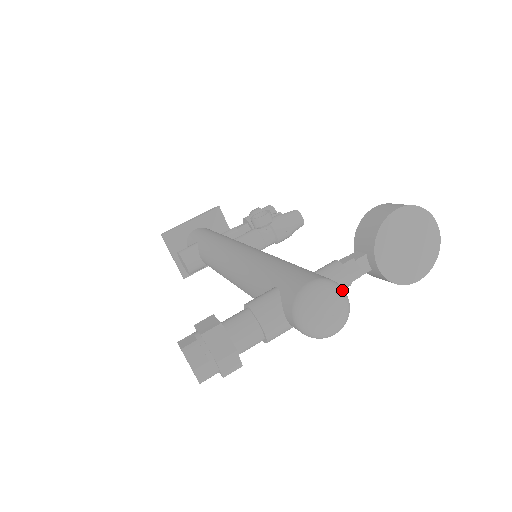
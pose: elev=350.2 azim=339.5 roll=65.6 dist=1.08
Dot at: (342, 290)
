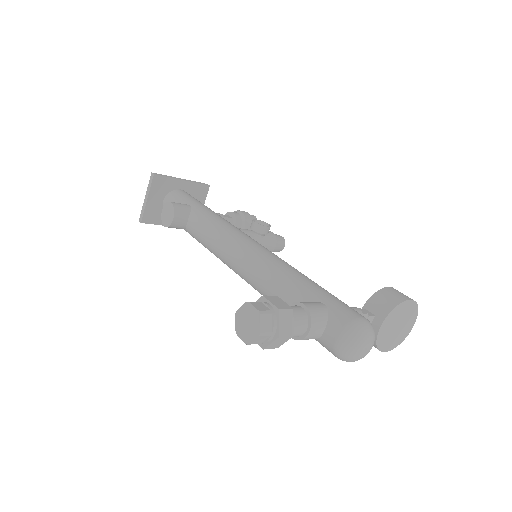
Dot at: (374, 335)
